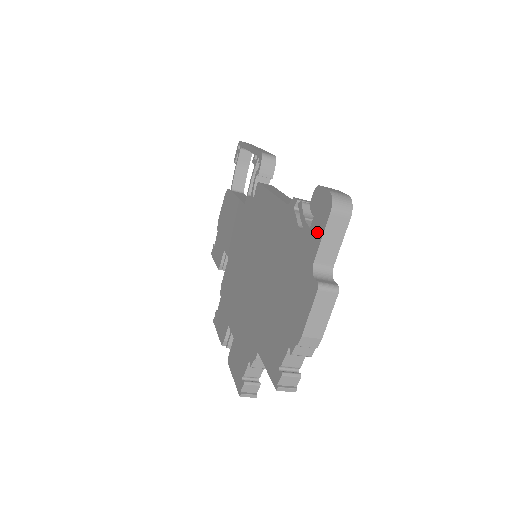
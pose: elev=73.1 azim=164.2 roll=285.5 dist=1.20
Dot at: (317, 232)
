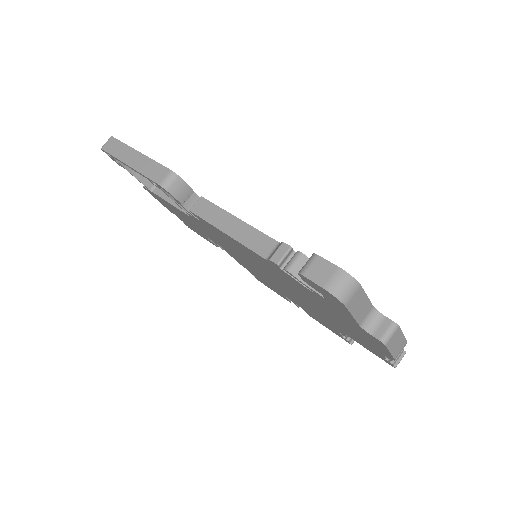
Dot at: (341, 309)
